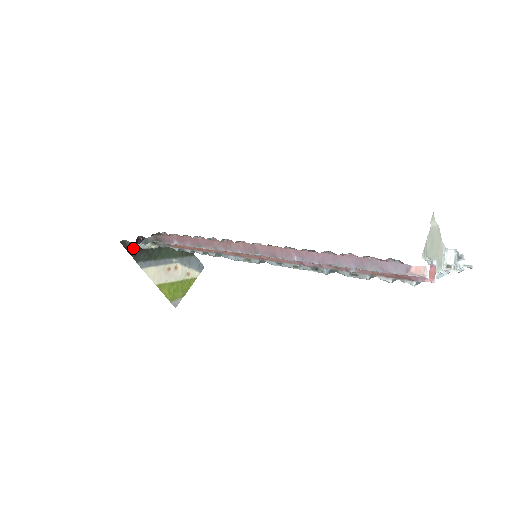
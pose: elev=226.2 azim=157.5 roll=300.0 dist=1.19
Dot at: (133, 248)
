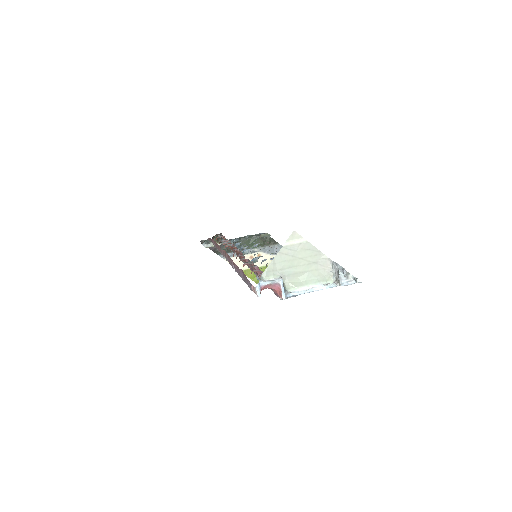
Dot at: occluded
